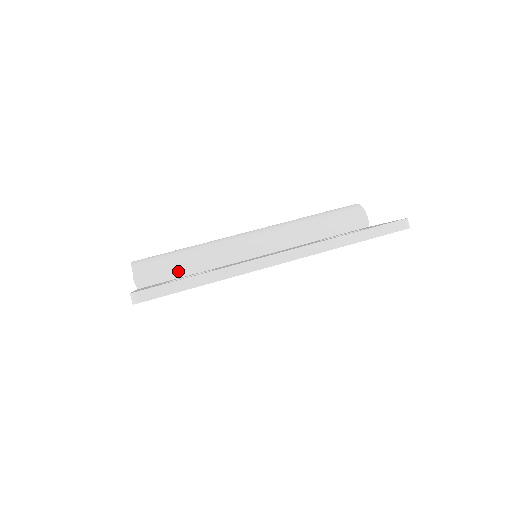
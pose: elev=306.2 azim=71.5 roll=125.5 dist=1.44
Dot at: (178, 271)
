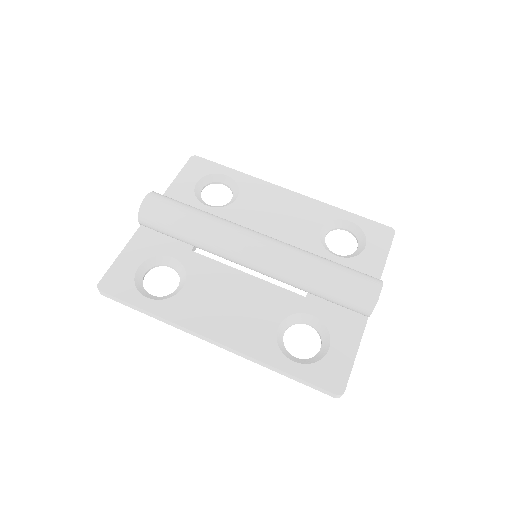
Dot at: (175, 237)
